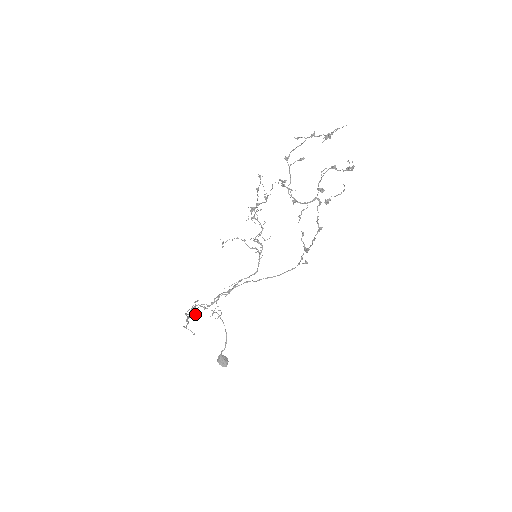
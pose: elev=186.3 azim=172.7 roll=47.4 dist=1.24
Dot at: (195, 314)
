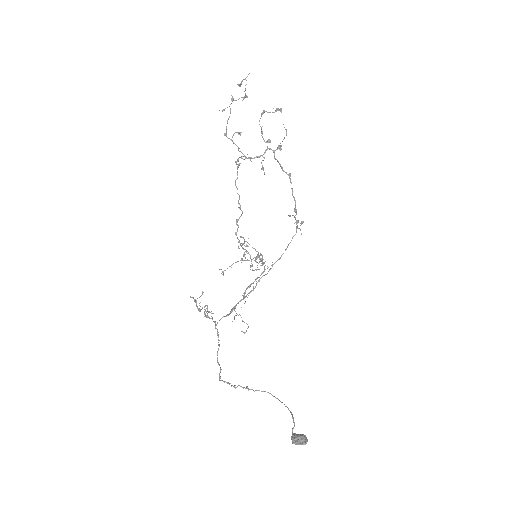
Dot at: (217, 335)
